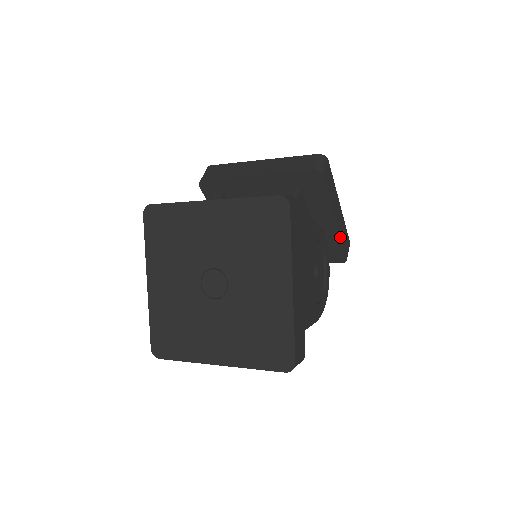
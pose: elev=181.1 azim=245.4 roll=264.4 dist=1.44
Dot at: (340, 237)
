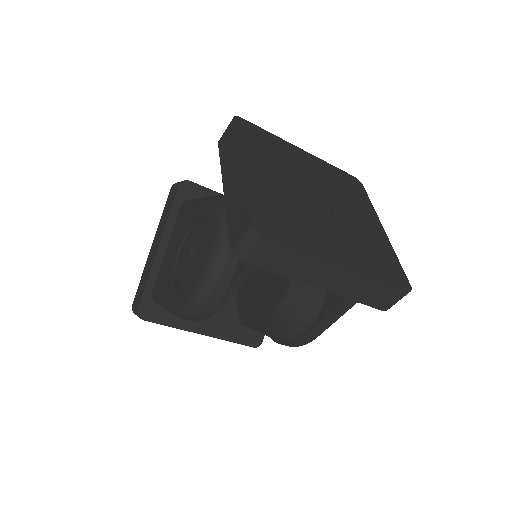
Dot at: occluded
